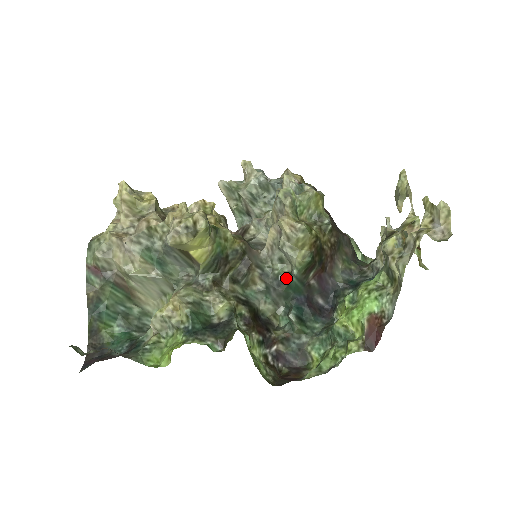
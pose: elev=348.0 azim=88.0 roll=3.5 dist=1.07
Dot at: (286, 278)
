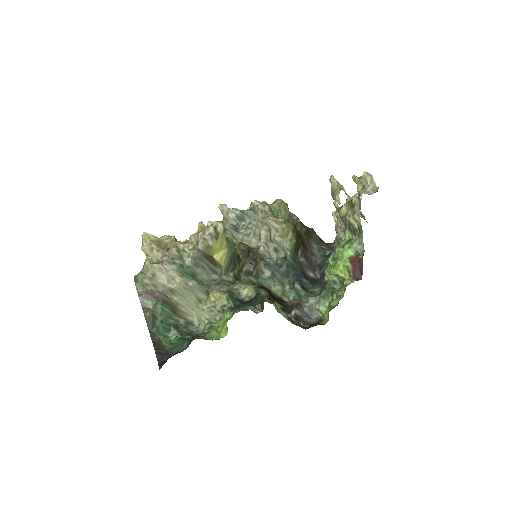
Dot at: (283, 261)
